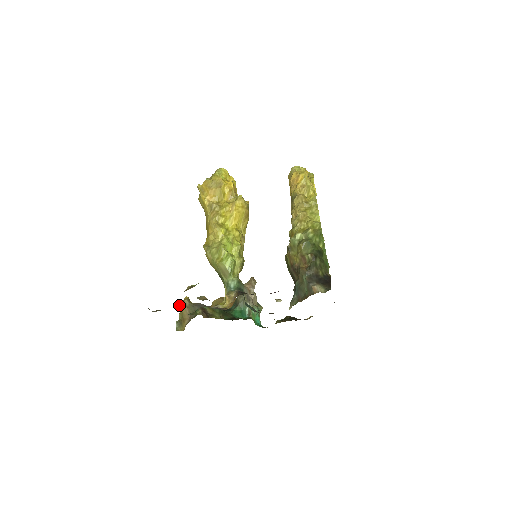
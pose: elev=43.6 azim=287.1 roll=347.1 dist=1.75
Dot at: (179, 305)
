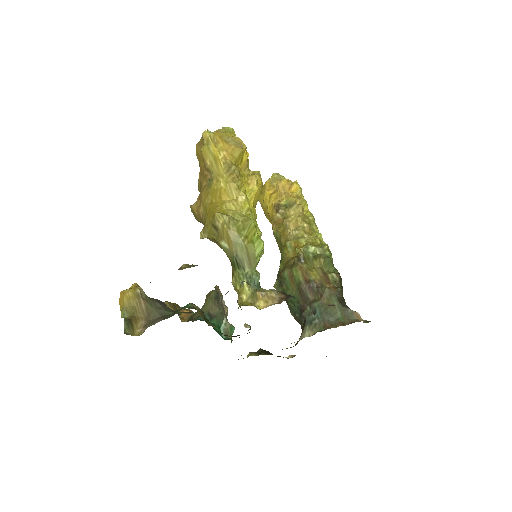
Dot at: (126, 293)
